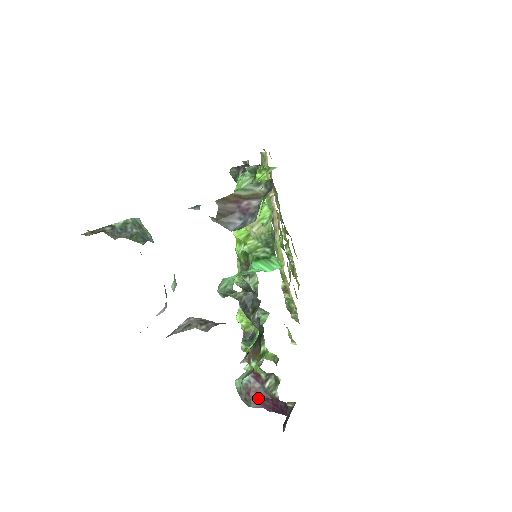
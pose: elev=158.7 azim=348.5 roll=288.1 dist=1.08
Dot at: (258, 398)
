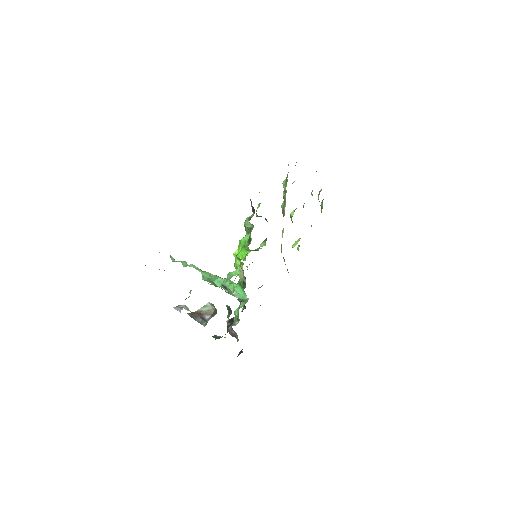
Dot at: (233, 336)
